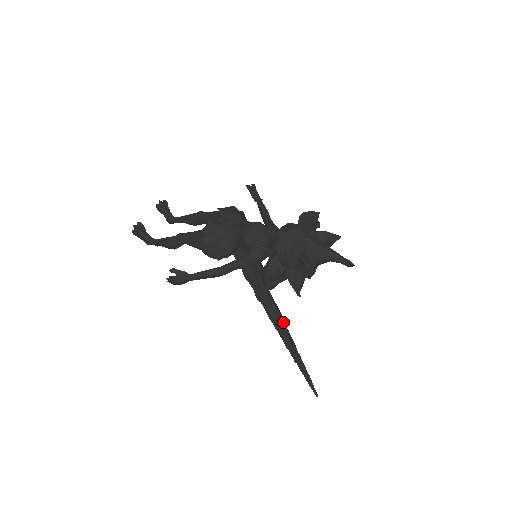
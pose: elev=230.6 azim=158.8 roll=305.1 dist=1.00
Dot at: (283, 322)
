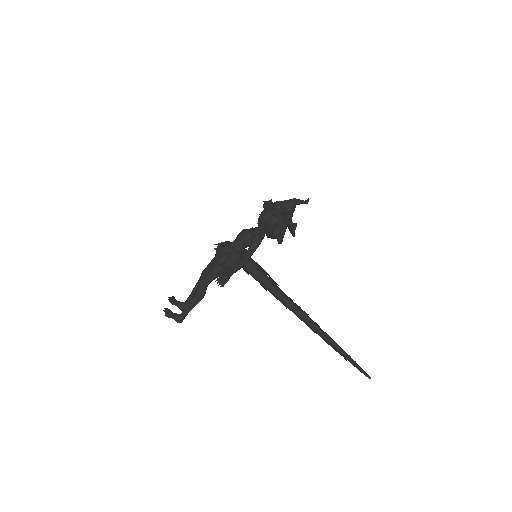
Dot at: occluded
